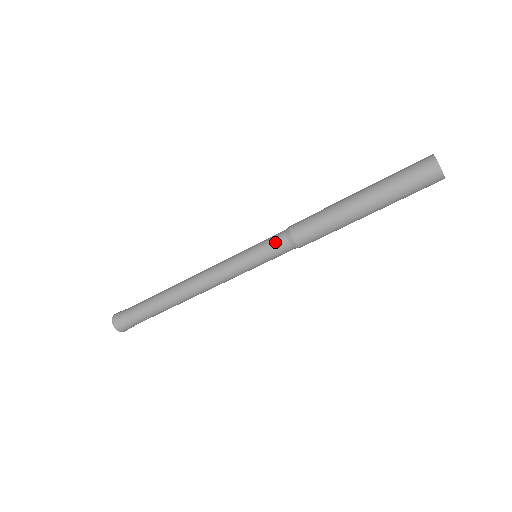
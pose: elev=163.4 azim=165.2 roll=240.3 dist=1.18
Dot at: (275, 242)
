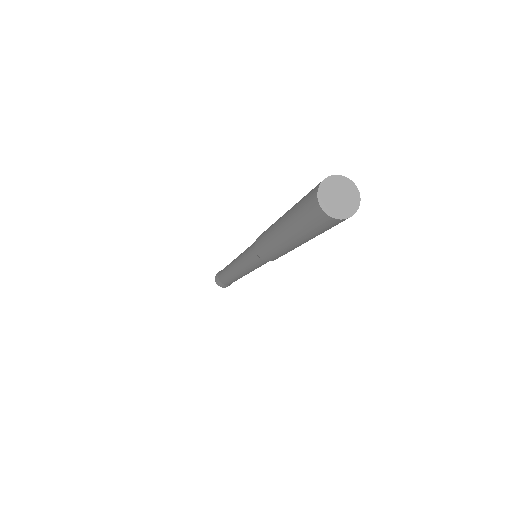
Dot at: (251, 252)
